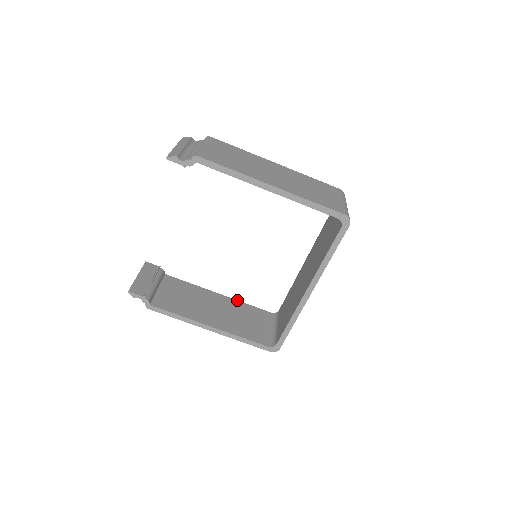
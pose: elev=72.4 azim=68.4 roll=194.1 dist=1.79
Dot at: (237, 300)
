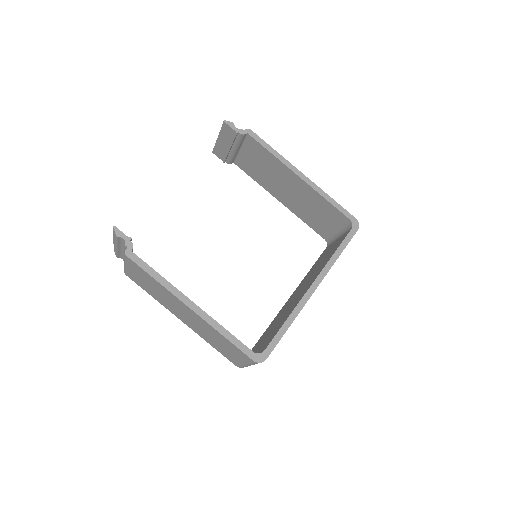
Dot at: occluded
